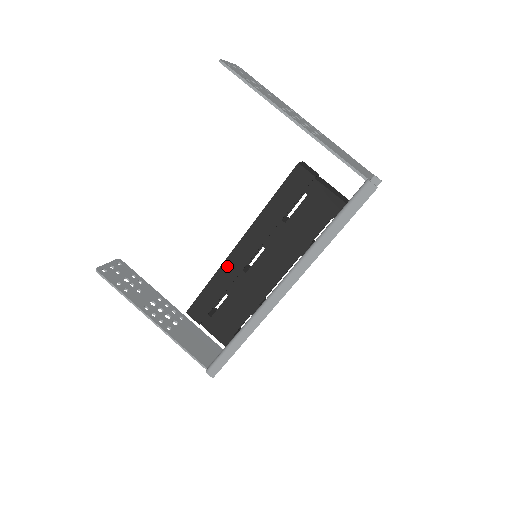
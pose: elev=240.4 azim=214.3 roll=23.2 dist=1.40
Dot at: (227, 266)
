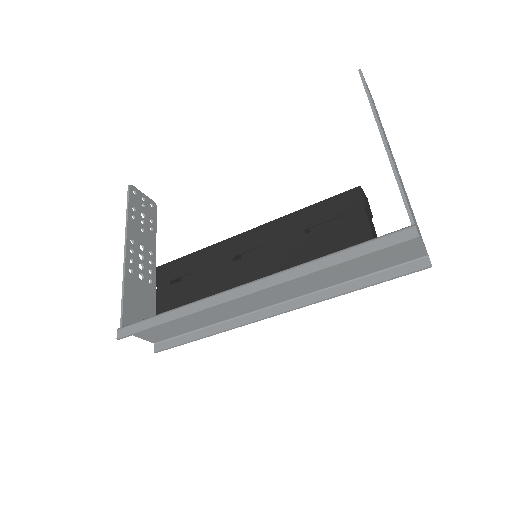
Dot at: (224, 245)
